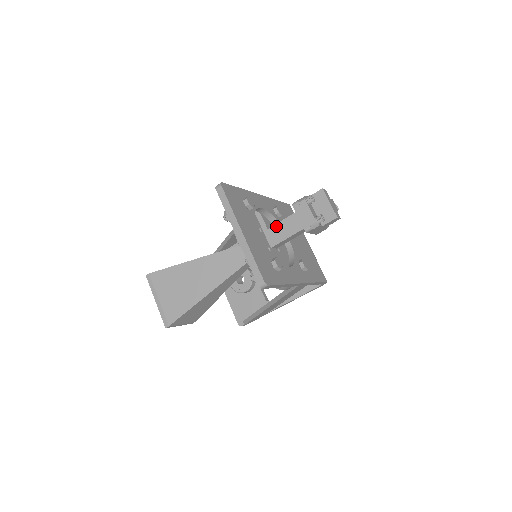
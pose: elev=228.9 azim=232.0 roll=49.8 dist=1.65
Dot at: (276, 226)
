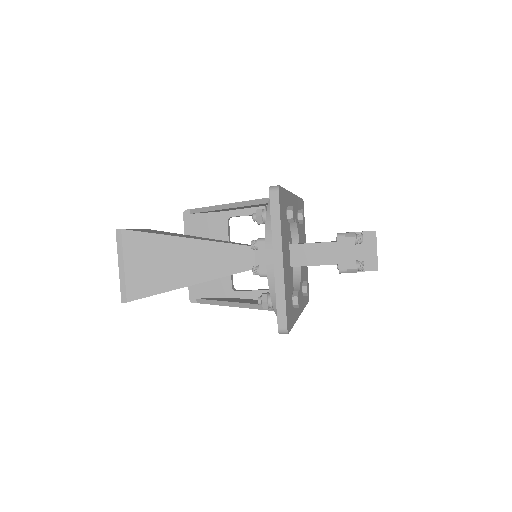
Dot at: (304, 246)
